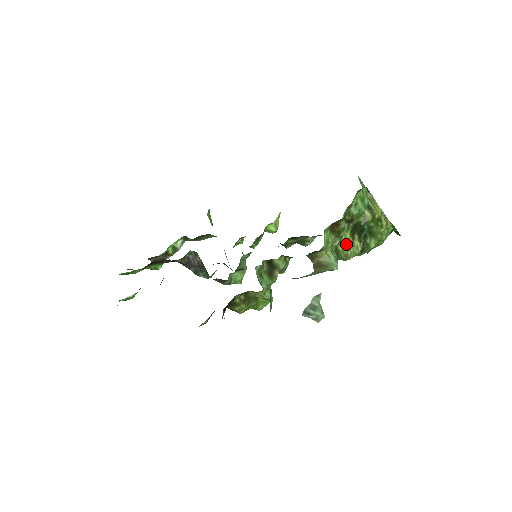
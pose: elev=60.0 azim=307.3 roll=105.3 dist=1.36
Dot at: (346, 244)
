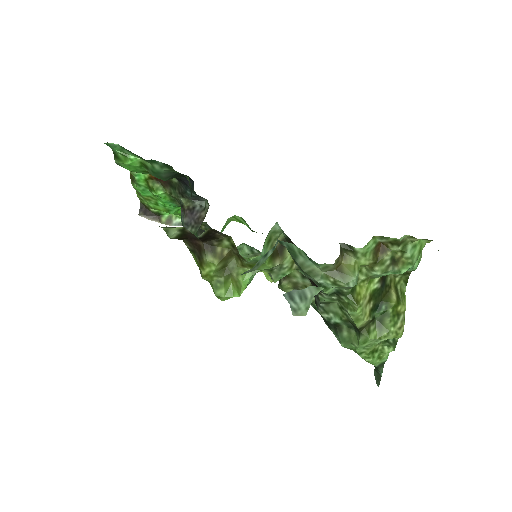
Dot at: (364, 292)
